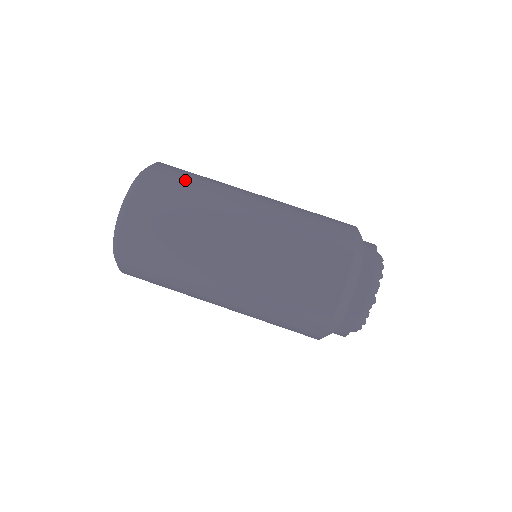
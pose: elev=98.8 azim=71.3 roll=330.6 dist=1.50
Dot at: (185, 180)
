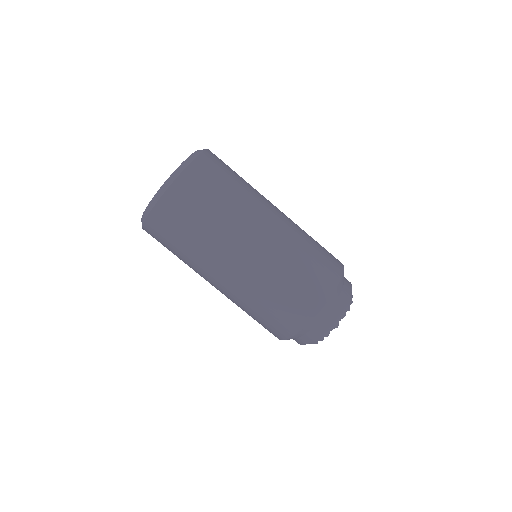
Dot at: (228, 175)
